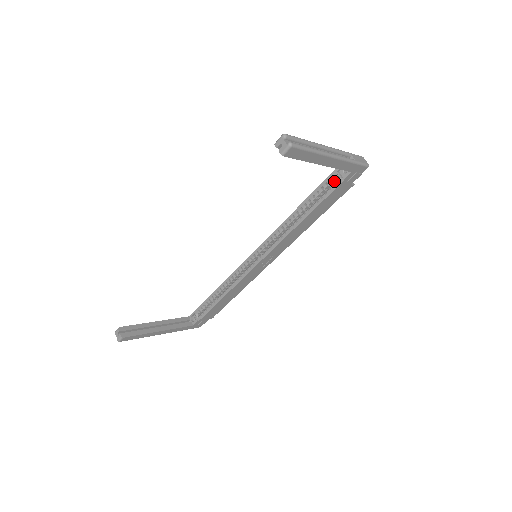
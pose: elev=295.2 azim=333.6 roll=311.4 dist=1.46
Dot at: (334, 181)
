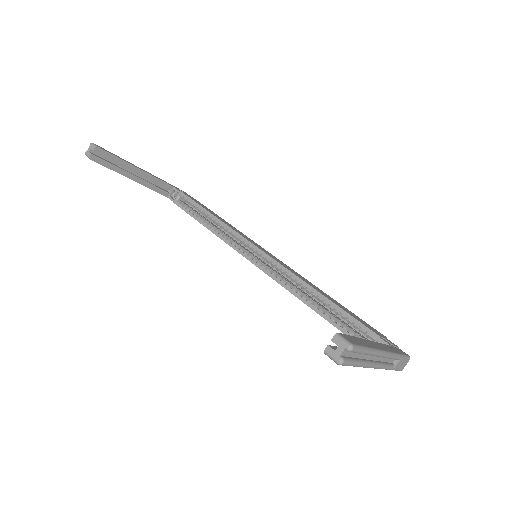
Dot at: (367, 335)
